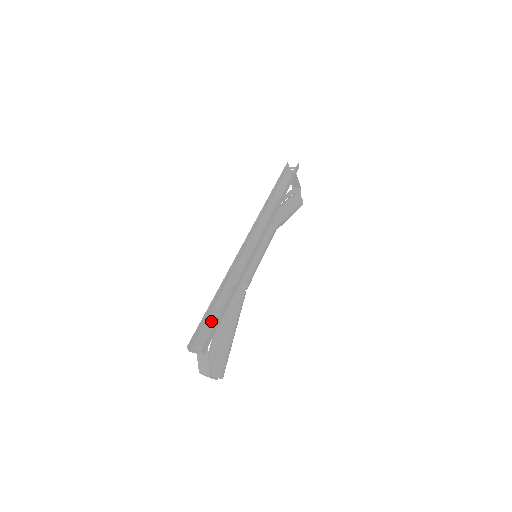
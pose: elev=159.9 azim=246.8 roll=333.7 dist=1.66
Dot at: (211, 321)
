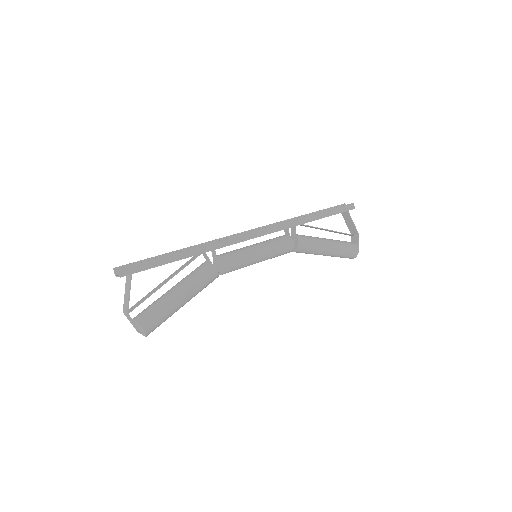
Dot at: occluded
